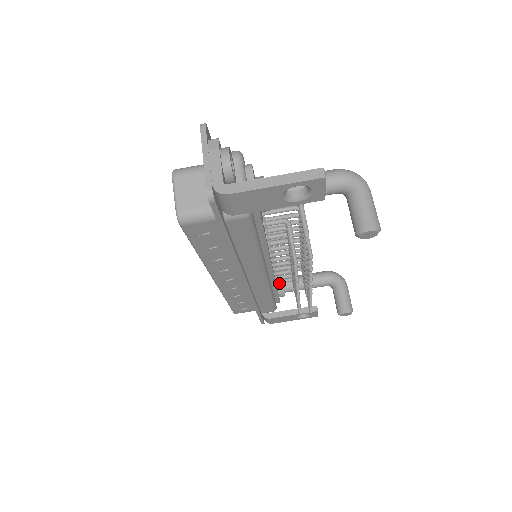
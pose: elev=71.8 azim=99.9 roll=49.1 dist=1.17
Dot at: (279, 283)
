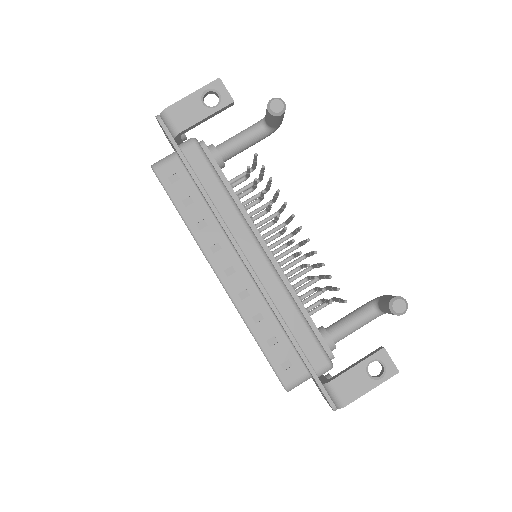
Dot at: (319, 328)
